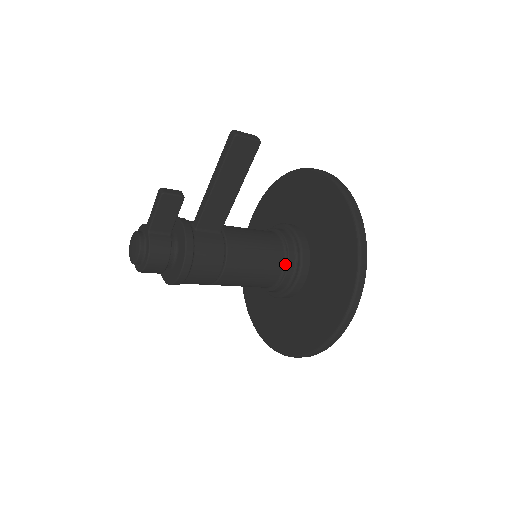
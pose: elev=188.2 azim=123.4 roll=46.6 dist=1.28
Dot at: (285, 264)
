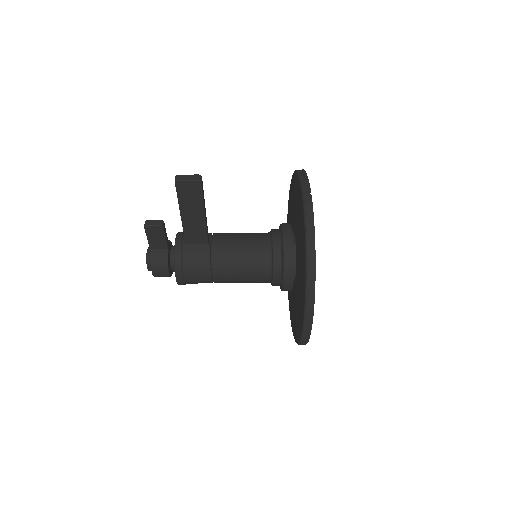
Dot at: (272, 266)
